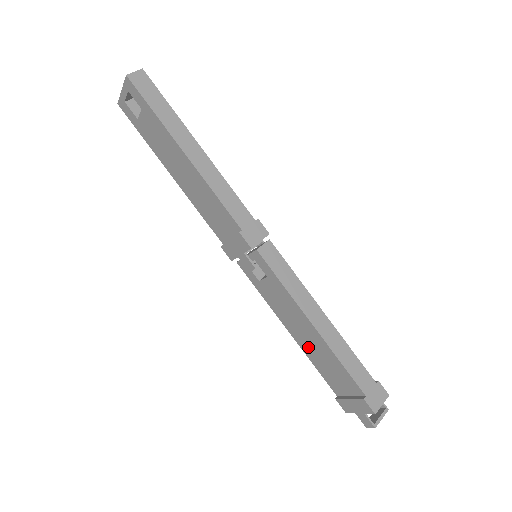
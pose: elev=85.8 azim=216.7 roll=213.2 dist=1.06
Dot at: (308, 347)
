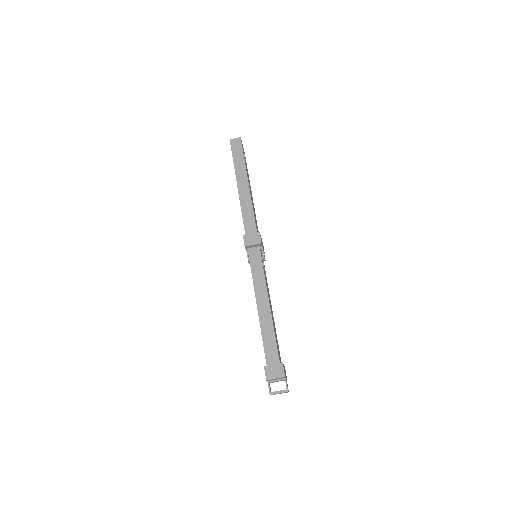
Dot at: occluded
